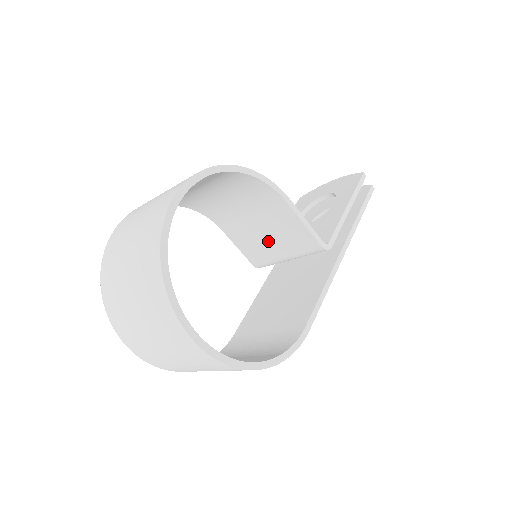
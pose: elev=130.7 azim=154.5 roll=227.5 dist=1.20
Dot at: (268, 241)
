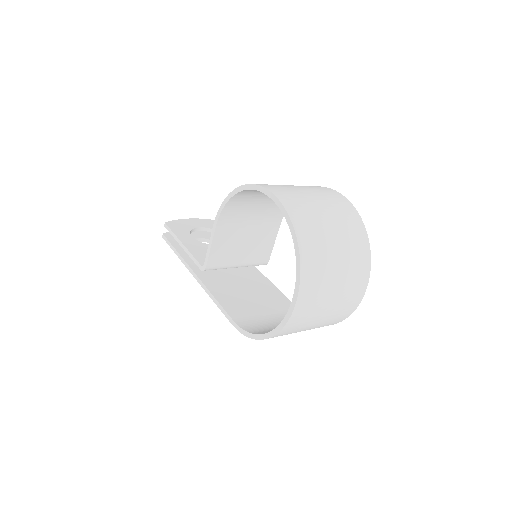
Dot at: (241, 248)
